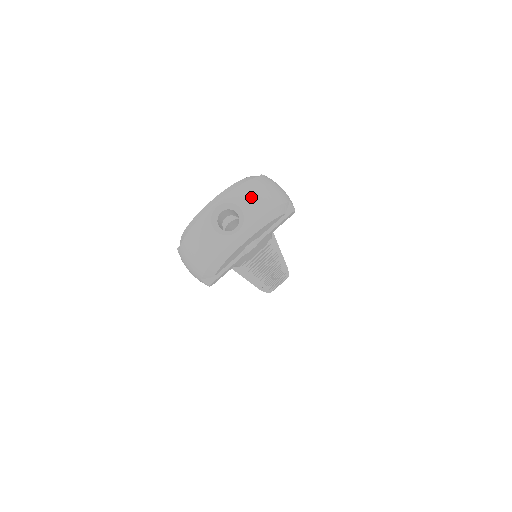
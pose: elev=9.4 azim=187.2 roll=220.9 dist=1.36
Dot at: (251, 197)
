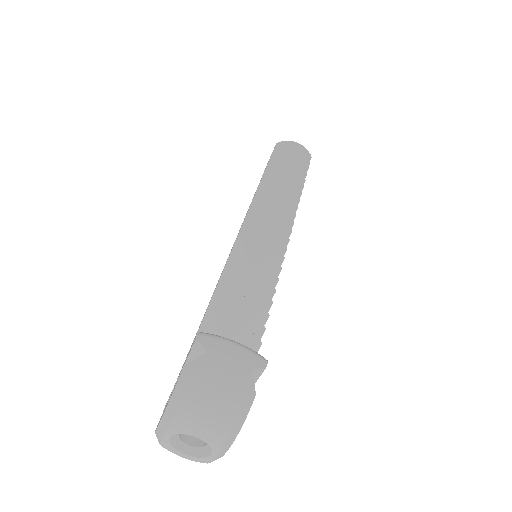
Dot at: (200, 422)
